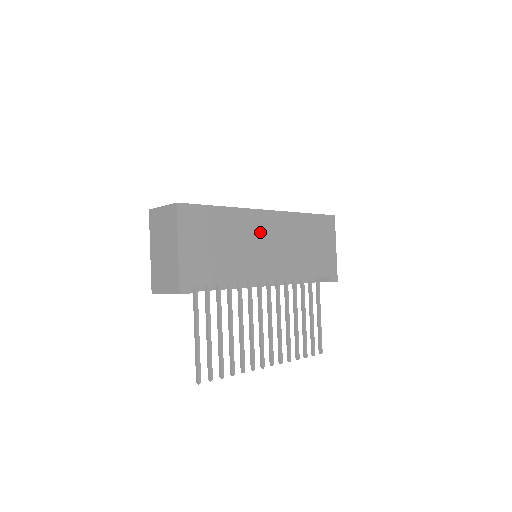
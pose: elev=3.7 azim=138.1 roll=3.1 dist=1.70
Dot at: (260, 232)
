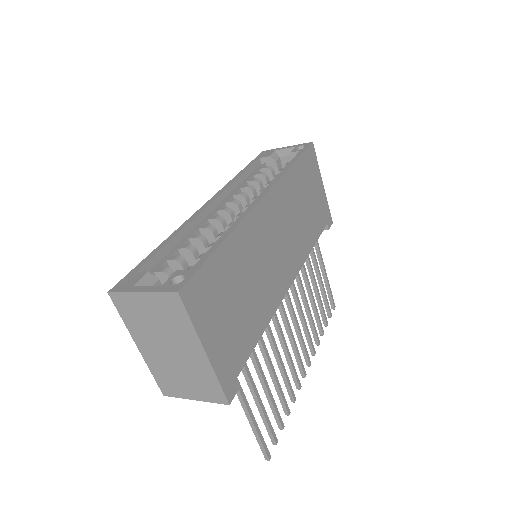
Dot at: (266, 235)
